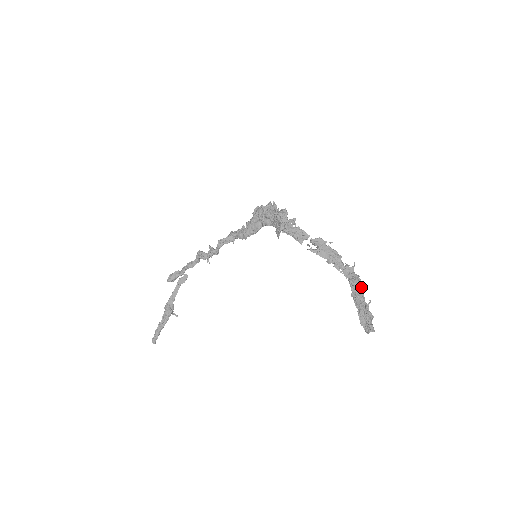
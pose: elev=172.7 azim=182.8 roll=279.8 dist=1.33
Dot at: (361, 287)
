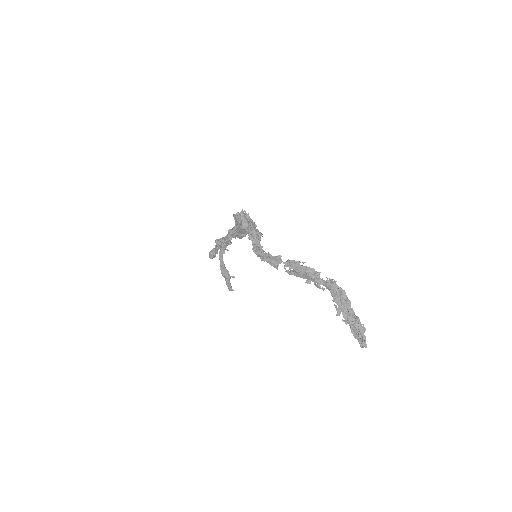
Dot at: (346, 303)
